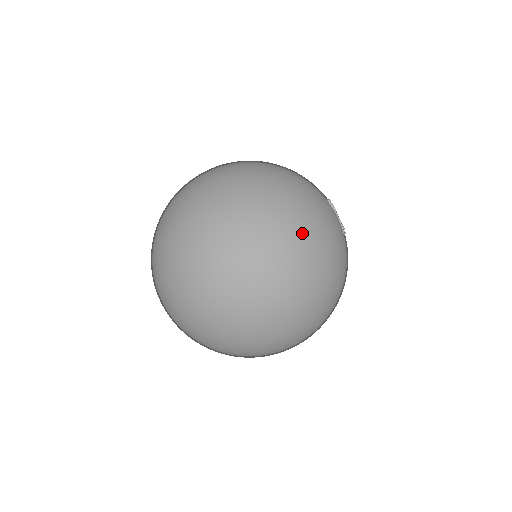
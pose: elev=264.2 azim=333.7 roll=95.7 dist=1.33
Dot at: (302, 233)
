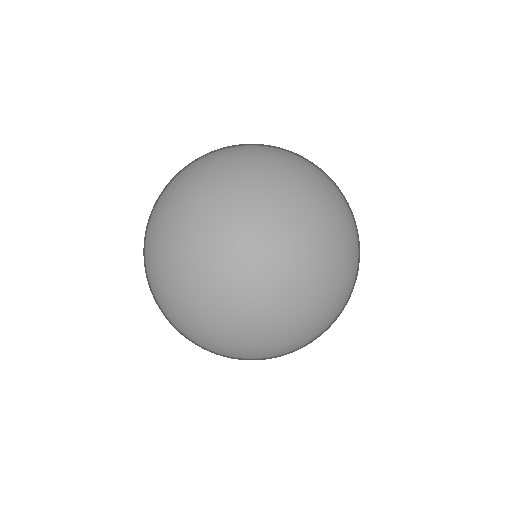
Dot at: occluded
